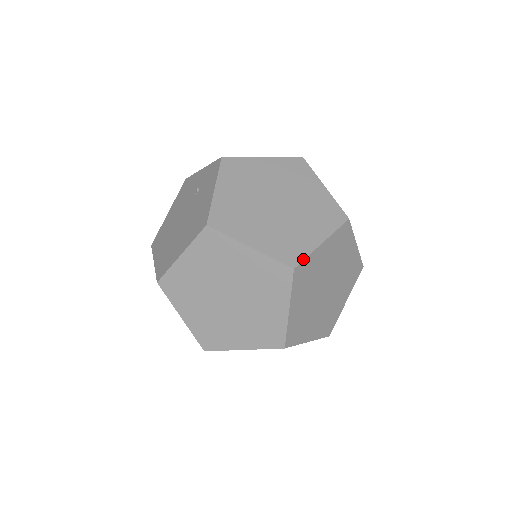
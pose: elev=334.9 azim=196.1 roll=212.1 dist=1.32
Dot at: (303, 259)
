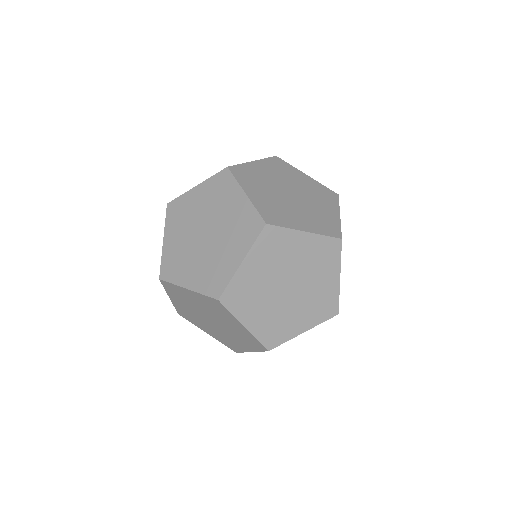
Dot at: (279, 225)
